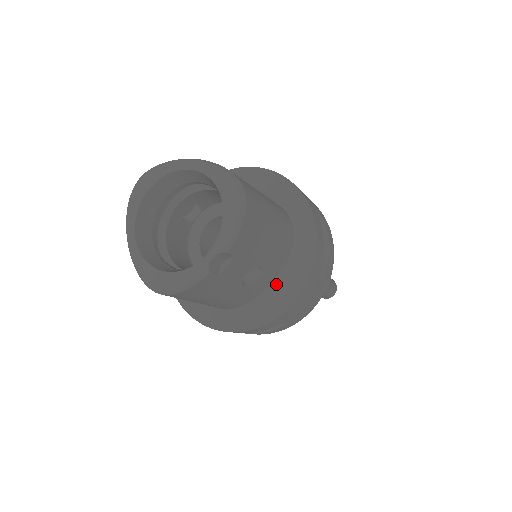
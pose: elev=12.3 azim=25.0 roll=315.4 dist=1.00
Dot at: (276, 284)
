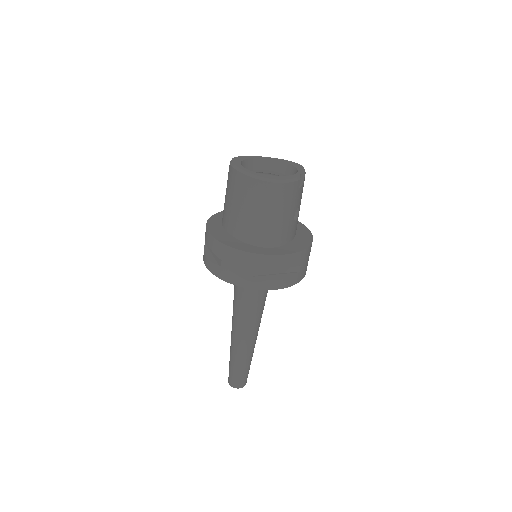
Dot at: (296, 239)
